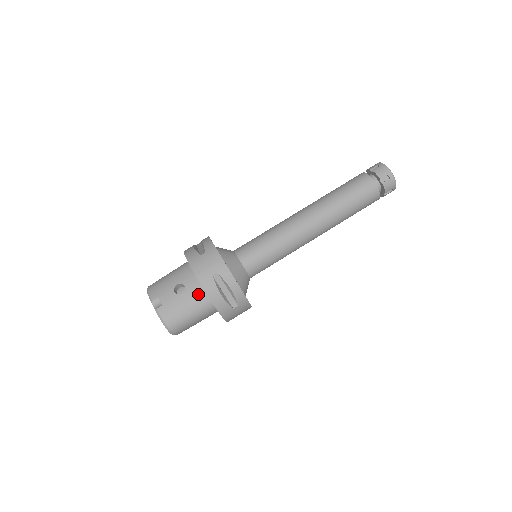
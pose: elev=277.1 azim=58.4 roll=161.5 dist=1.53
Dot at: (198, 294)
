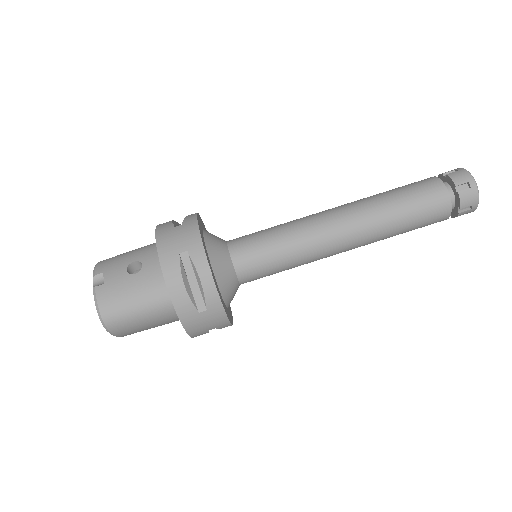
Dot at: (156, 279)
